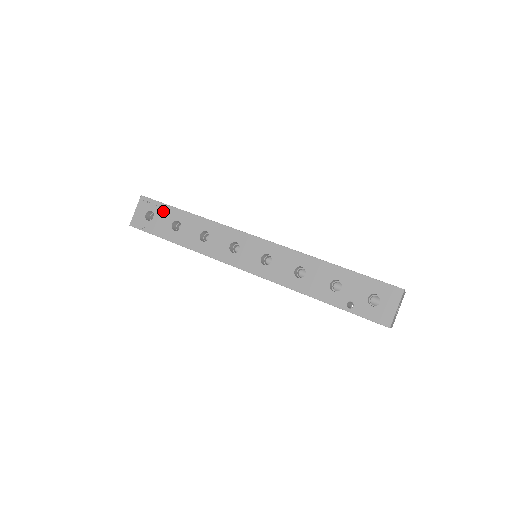
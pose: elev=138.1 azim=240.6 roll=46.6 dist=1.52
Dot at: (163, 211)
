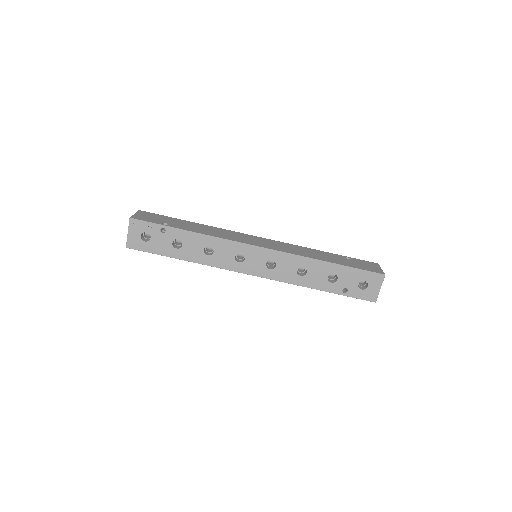
Dot at: (159, 231)
